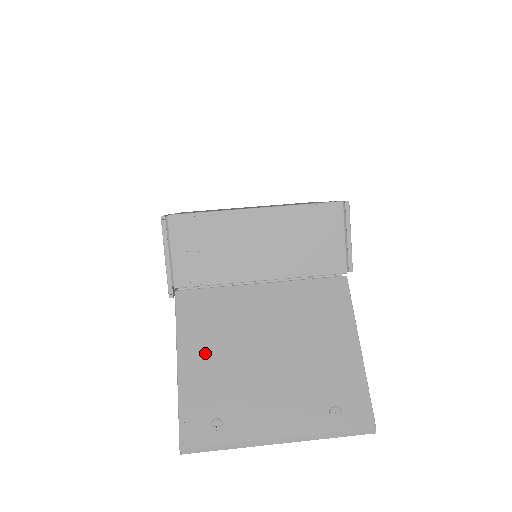
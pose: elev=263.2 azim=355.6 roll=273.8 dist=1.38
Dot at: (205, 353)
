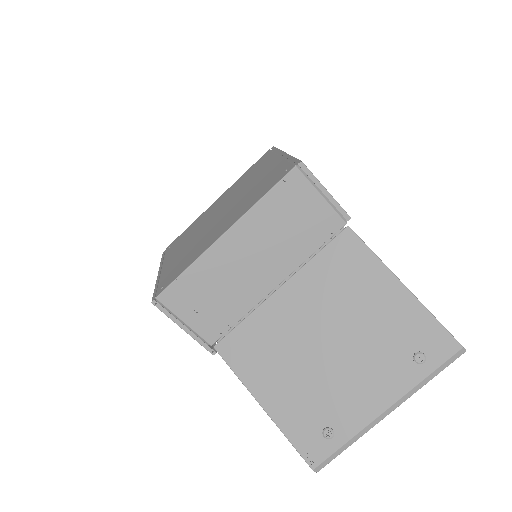
Dot at: (276, 383)
